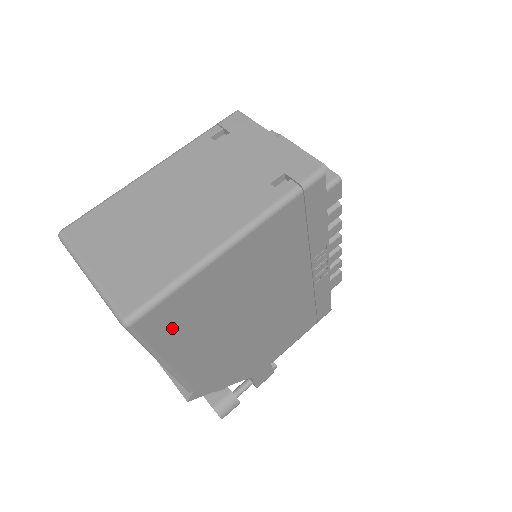
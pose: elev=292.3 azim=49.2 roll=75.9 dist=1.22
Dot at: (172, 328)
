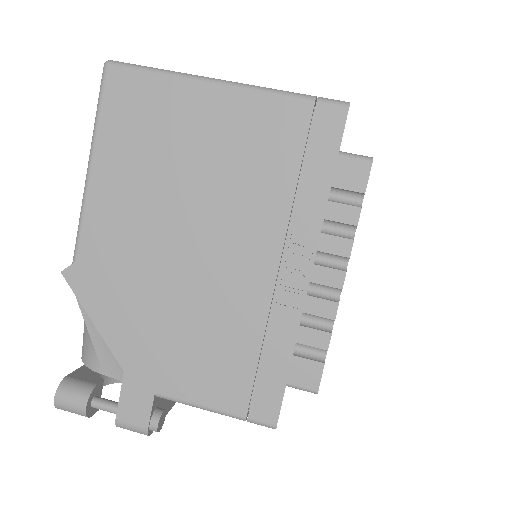
Dot at: (124, 118)
